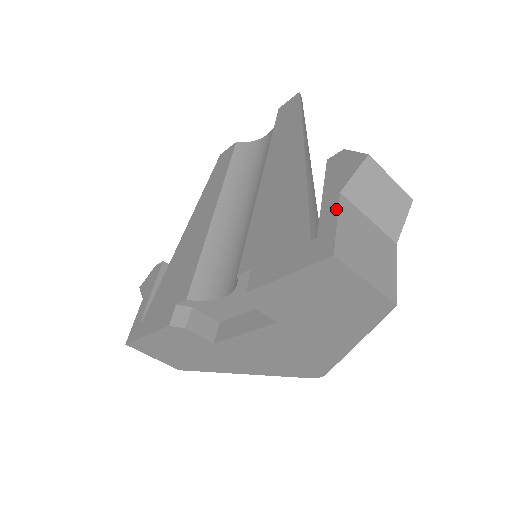
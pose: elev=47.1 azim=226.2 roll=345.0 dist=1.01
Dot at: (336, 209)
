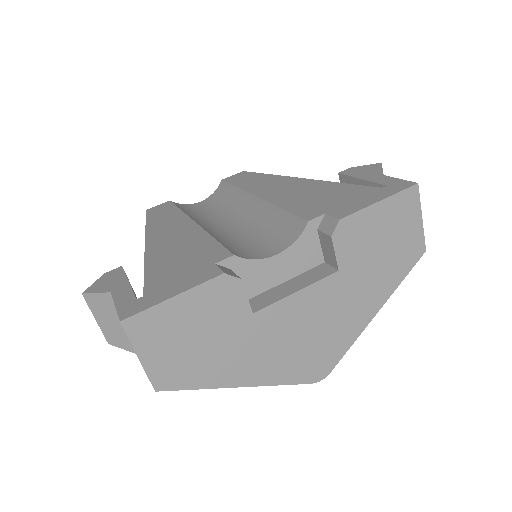
Dot at: (387, 176)
